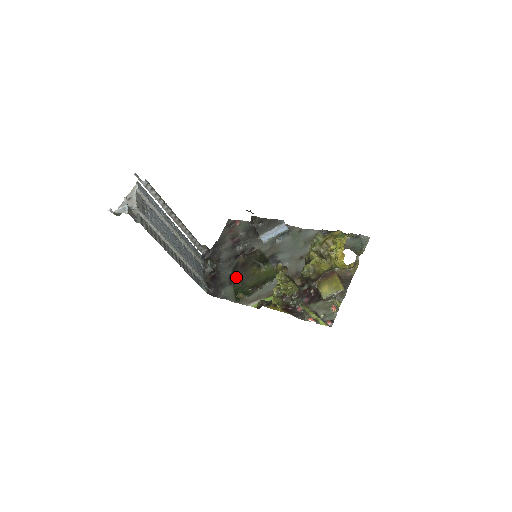
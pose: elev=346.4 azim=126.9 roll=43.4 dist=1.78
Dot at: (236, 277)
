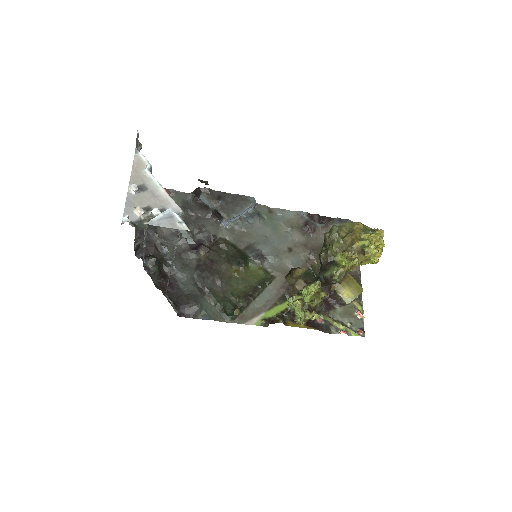
Dot at: (209, 283)
